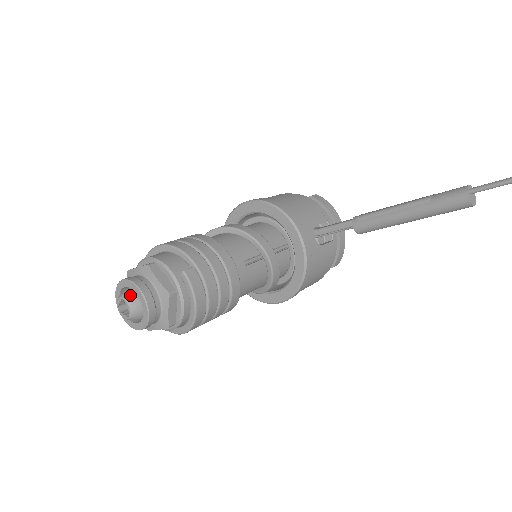
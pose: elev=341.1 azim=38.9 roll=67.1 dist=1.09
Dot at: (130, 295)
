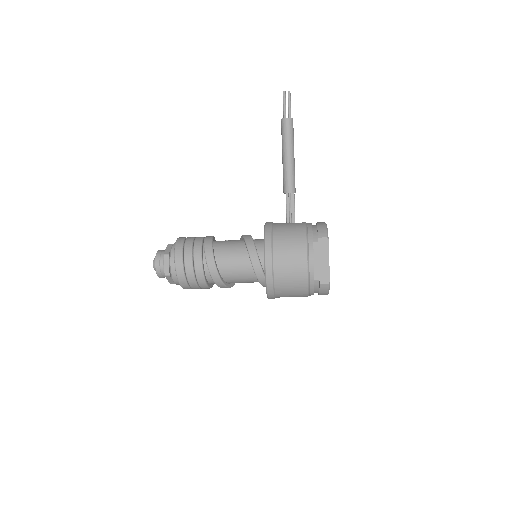
Dot at: occluded
